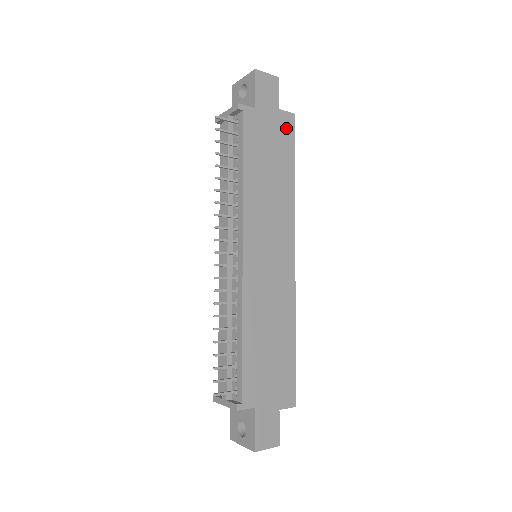
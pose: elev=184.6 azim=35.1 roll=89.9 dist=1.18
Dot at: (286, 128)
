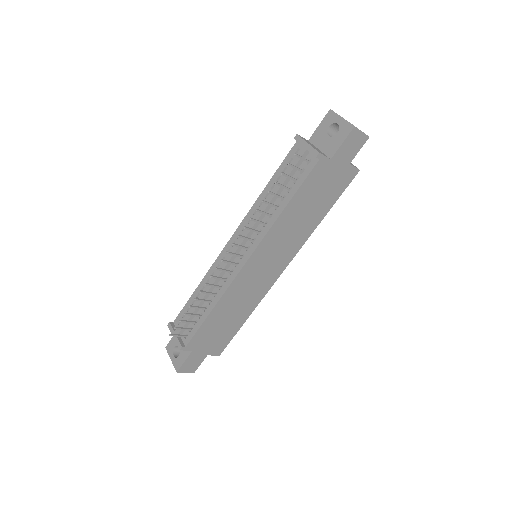
Dot at: (345, 180)
